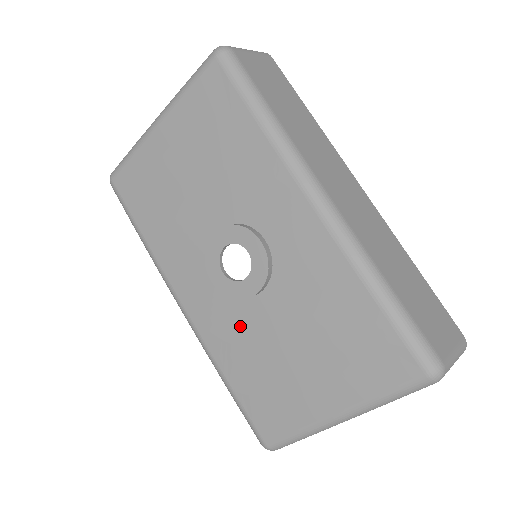
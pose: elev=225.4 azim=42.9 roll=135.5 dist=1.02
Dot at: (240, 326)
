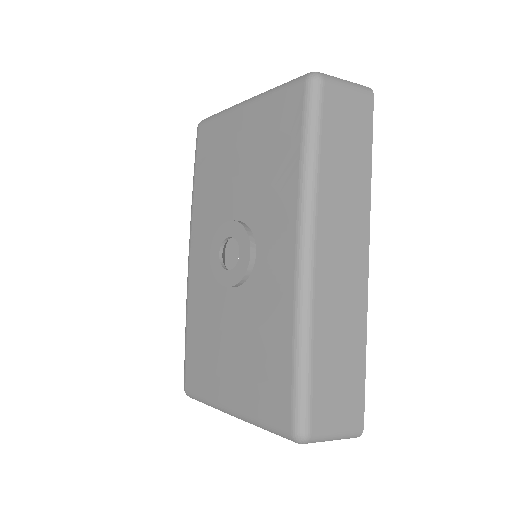
Dot at: (211, 299)
